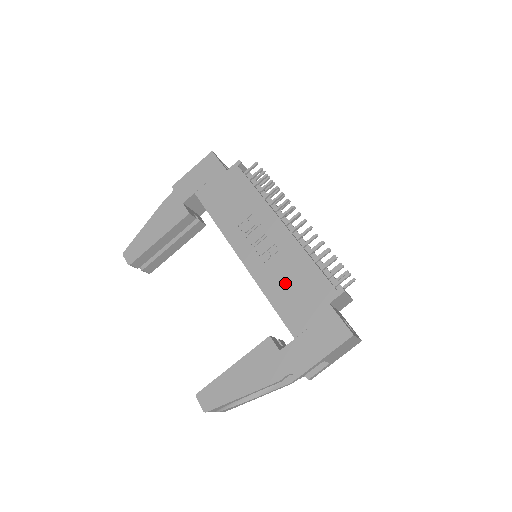
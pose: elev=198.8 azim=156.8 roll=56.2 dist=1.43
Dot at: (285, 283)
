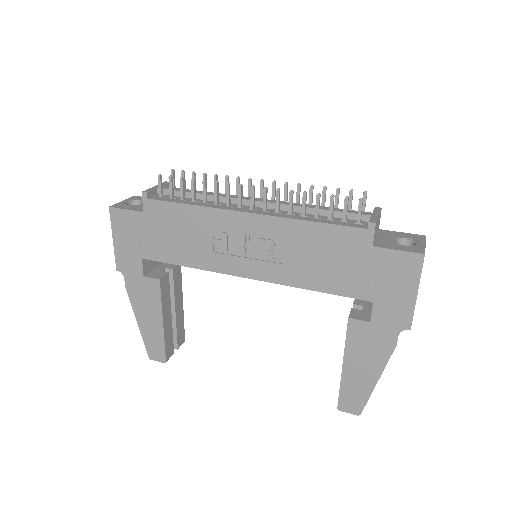
Dot at: (312, 264)
